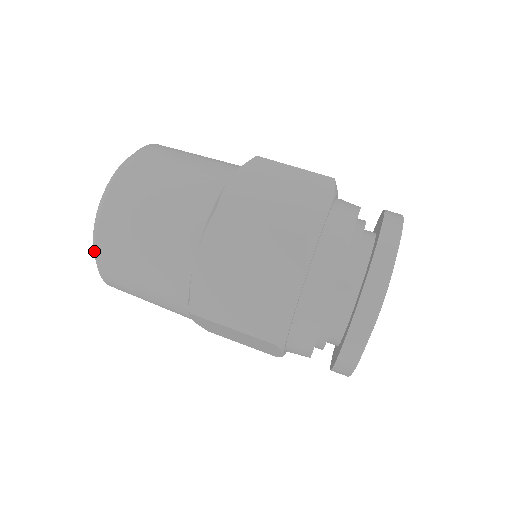
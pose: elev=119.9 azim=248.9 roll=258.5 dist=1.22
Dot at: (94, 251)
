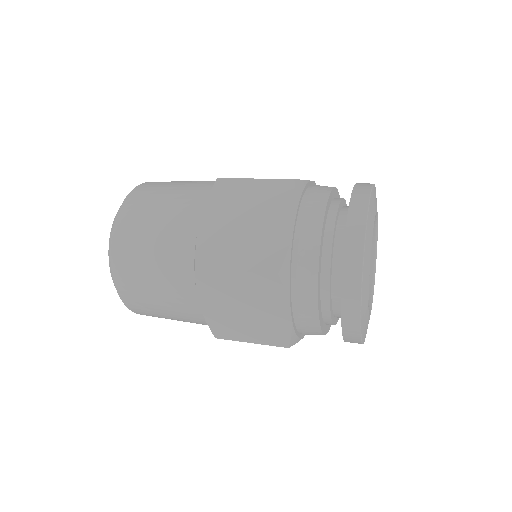
Dot at: (109, 247)
